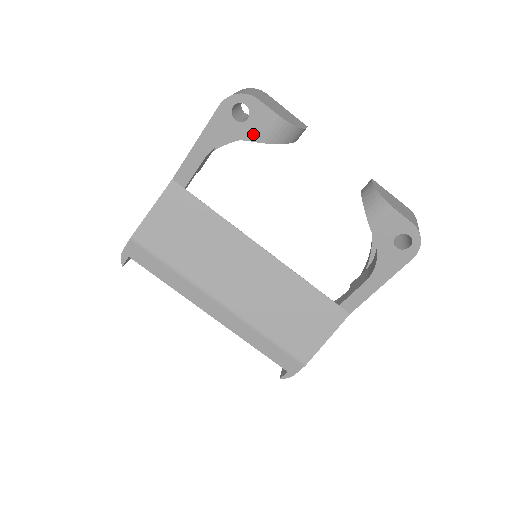
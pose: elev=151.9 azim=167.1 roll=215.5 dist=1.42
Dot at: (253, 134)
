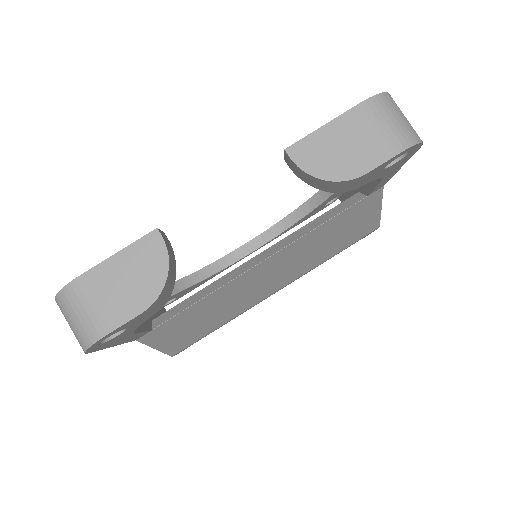
Dot at: (147, 317)
